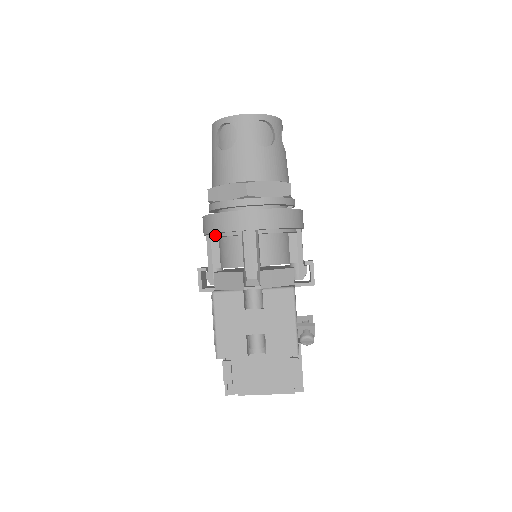
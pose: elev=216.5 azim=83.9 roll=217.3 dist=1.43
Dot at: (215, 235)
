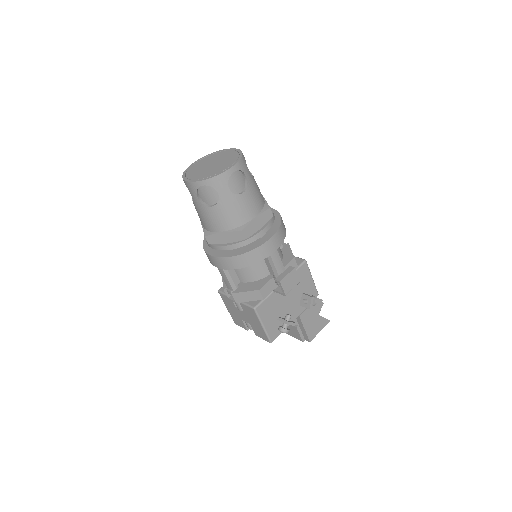
Dot at: occluded
